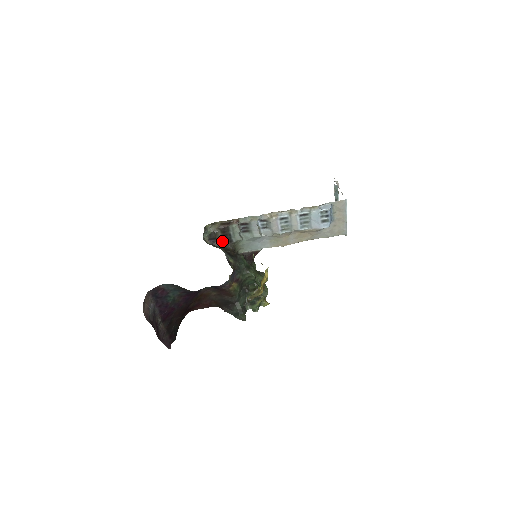
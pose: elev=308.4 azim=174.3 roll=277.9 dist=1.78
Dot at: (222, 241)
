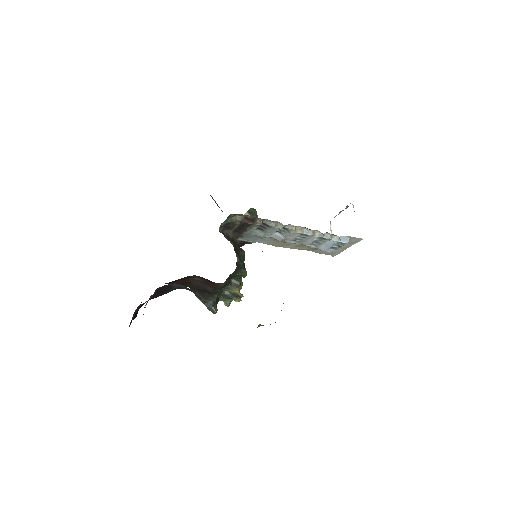
Dot at: (232, 230)
